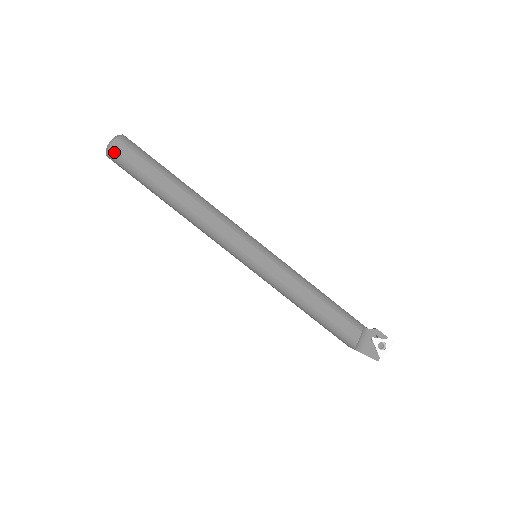
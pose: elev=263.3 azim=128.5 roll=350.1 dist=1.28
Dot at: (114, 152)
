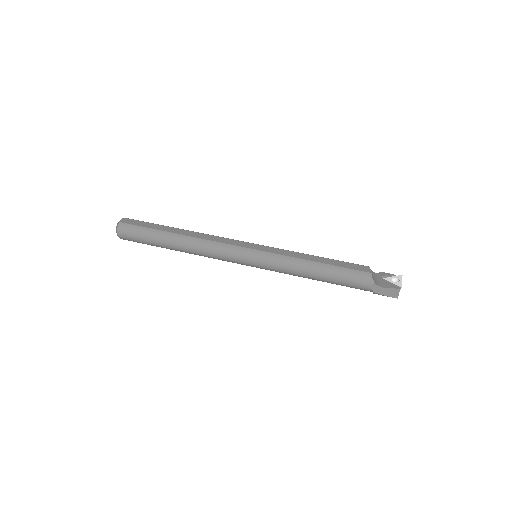
Dot at: (123, 224)
